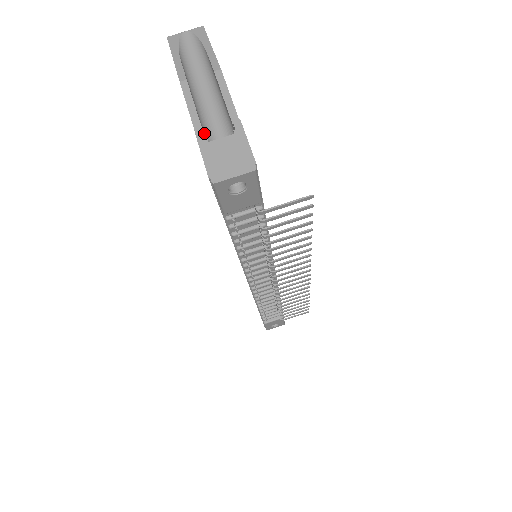
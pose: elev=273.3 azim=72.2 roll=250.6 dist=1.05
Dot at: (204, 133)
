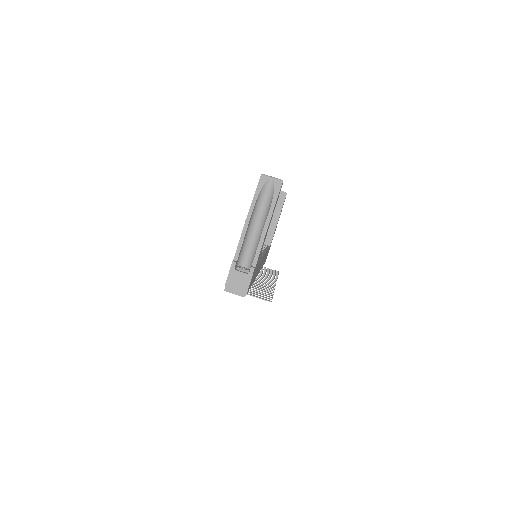
Dot at: (240, 253)
